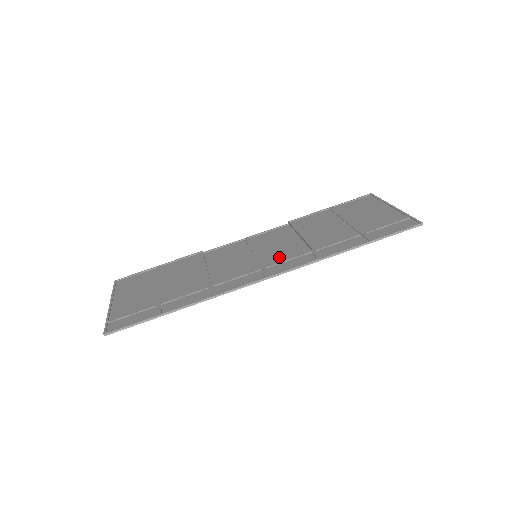
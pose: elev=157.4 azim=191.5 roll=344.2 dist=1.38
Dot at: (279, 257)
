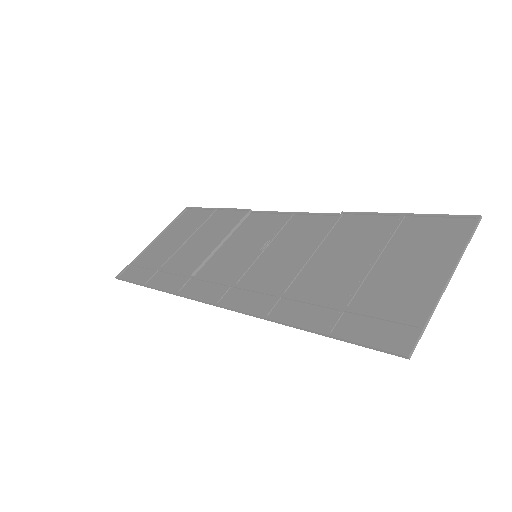
Dot at: (261, 276)
